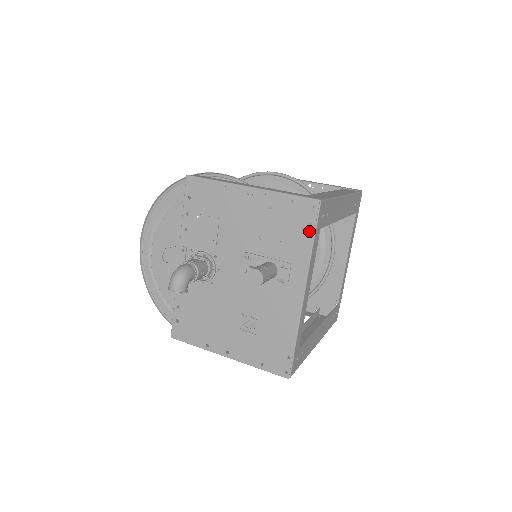
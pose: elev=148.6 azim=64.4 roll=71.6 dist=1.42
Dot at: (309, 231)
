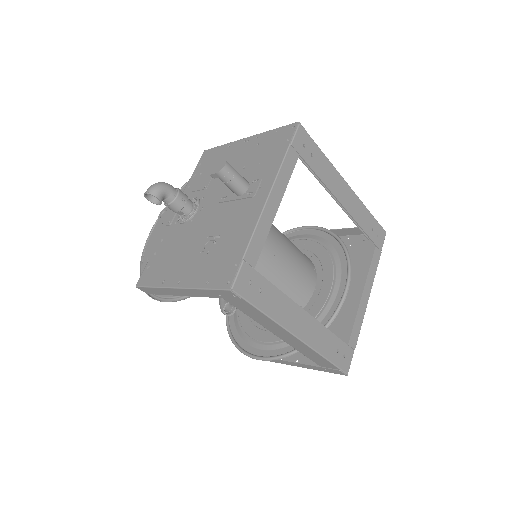
Dot at: (285, 146)
